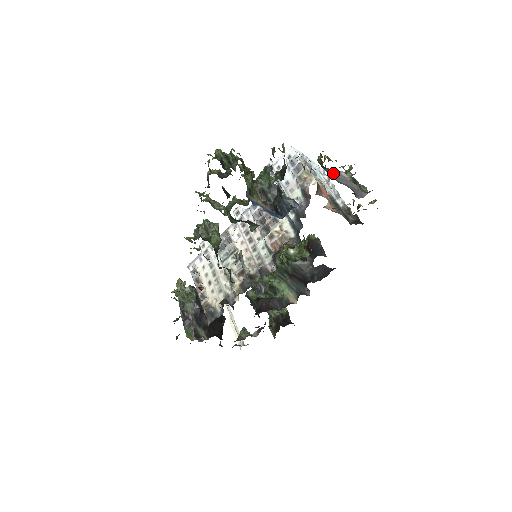
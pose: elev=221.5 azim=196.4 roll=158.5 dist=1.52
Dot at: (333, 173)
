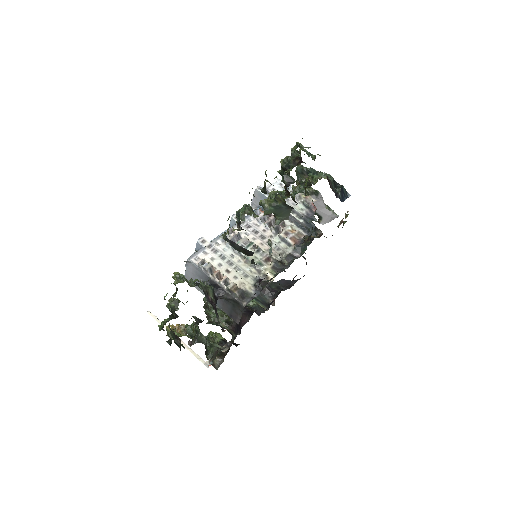
Dot at: (317, 200)
